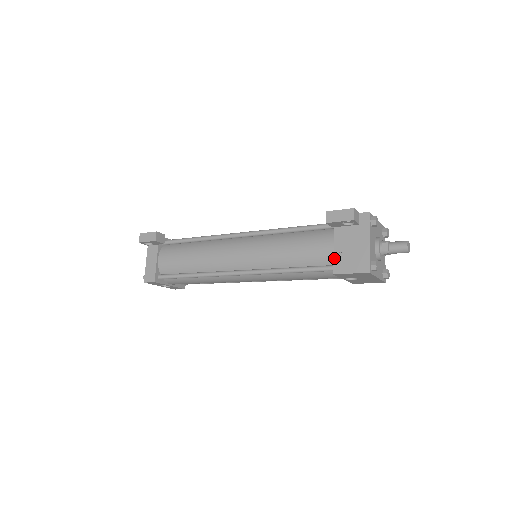
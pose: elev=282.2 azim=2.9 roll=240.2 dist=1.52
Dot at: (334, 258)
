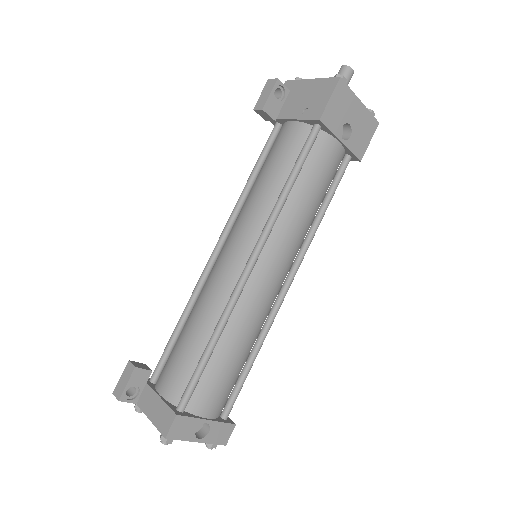
Dot at: (304, 119)
